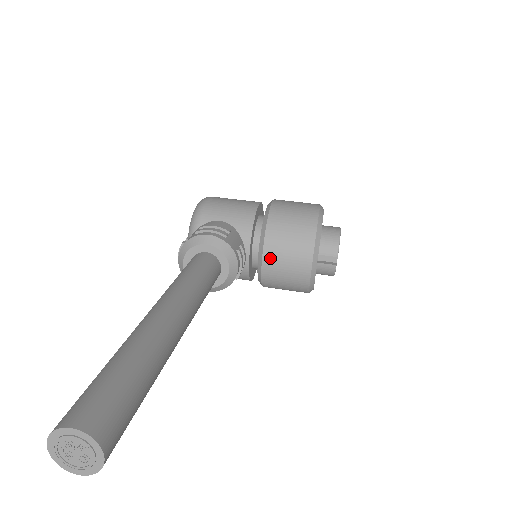
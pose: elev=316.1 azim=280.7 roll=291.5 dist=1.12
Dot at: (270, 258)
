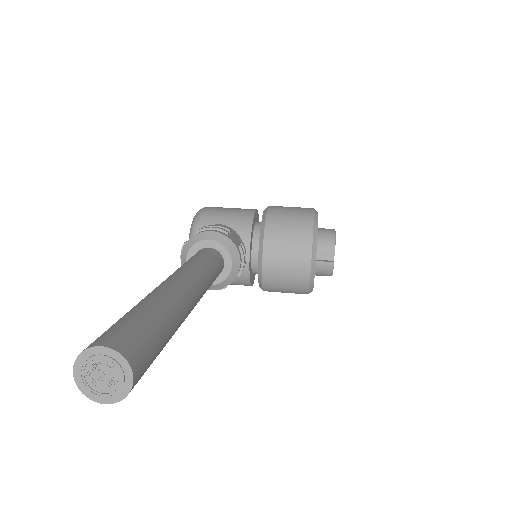
Dot at: (270, 256)
